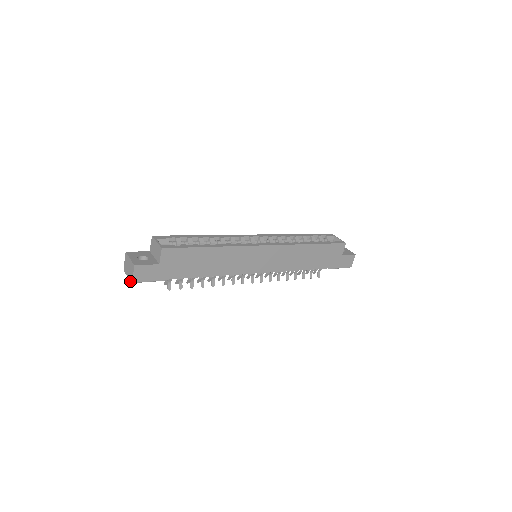
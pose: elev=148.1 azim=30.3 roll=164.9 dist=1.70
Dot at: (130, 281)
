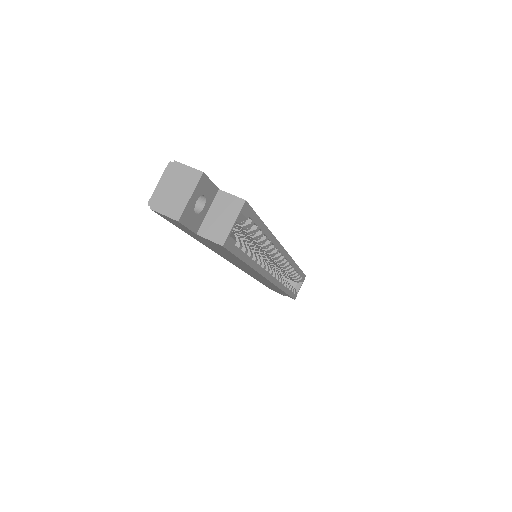
Dot at: (151, 199)
